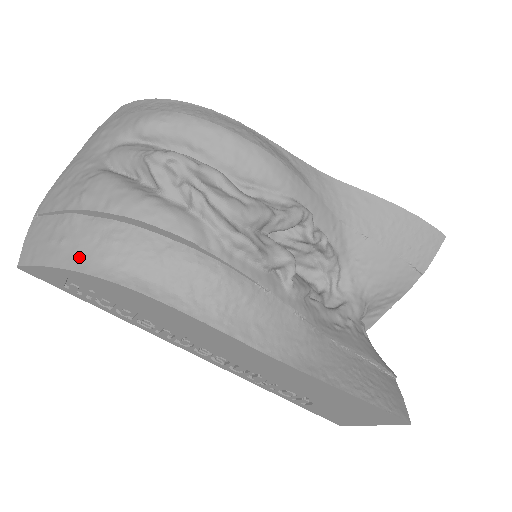
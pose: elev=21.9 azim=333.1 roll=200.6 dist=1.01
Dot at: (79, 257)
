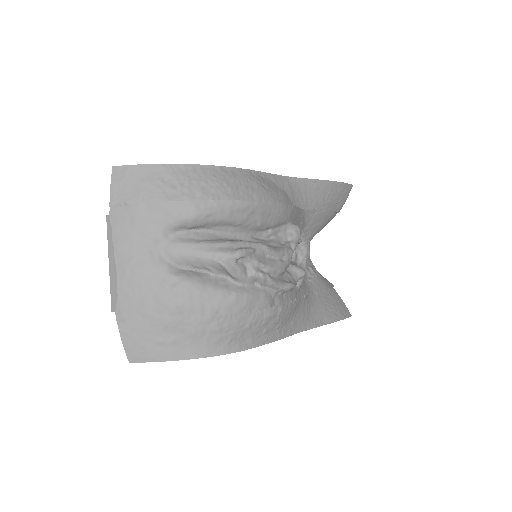
Dot at: (195, 348)
